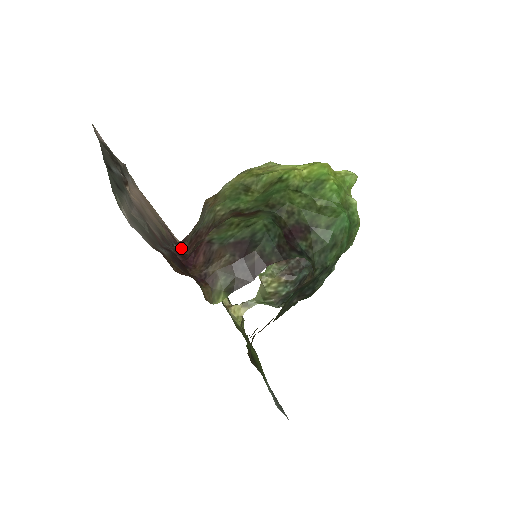
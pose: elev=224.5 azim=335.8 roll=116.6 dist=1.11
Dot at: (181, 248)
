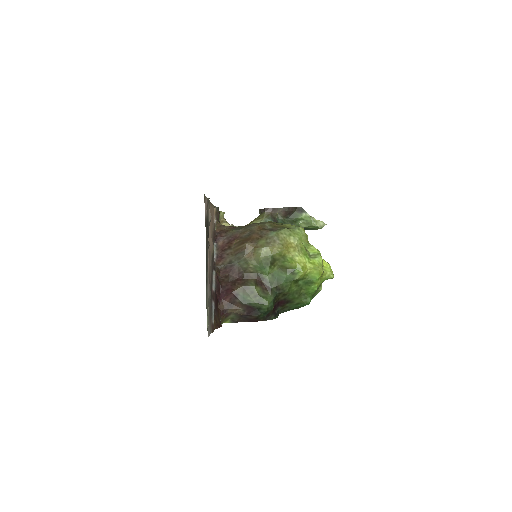
Dot at: (219, 269)
